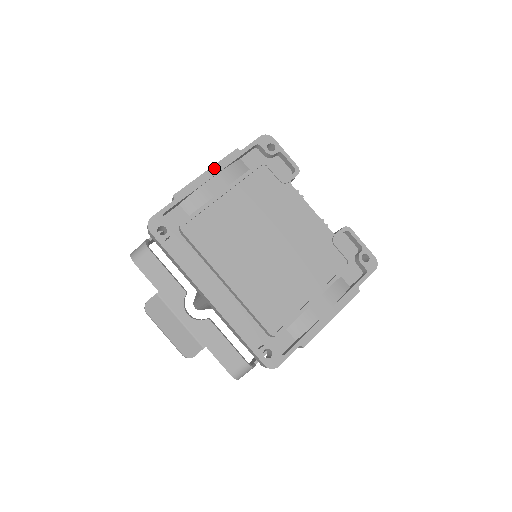
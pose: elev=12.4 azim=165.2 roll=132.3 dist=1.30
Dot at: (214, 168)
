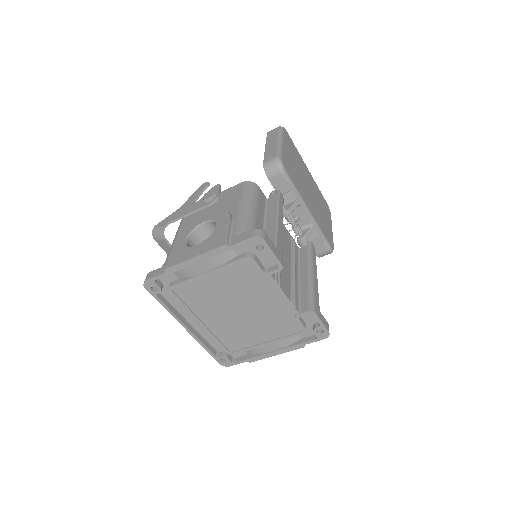
Dot at: (201, 256)
